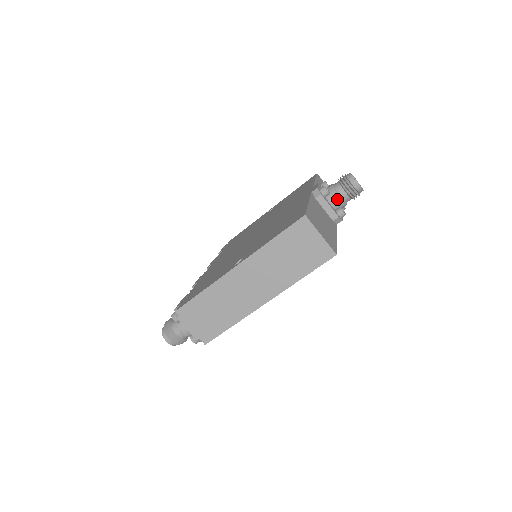
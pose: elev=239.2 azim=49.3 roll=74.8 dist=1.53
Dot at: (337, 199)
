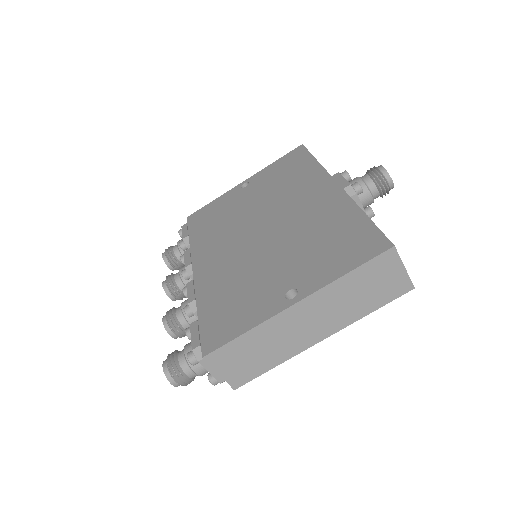
Dot at: (368, 198)
